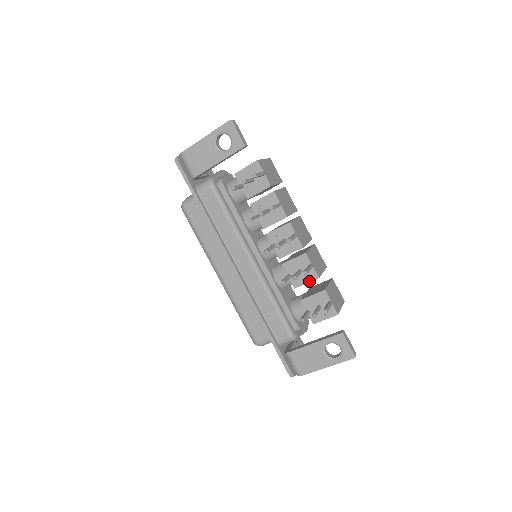
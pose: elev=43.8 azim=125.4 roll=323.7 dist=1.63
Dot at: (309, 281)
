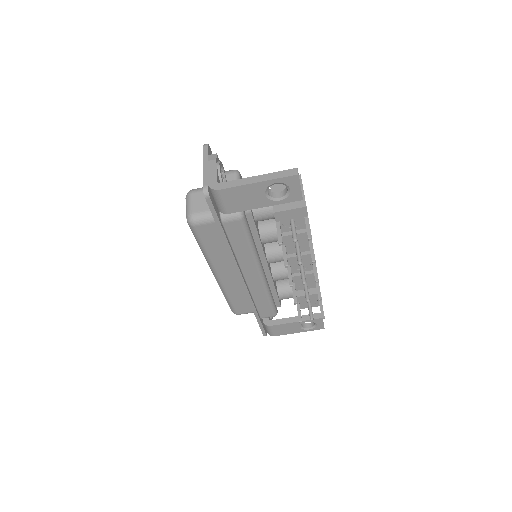
Dot at: (309, 288)
